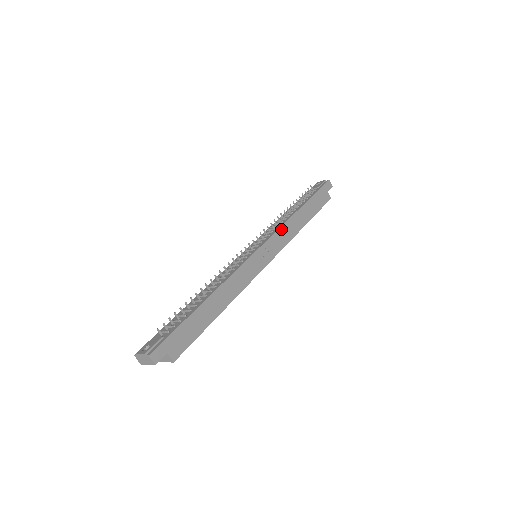
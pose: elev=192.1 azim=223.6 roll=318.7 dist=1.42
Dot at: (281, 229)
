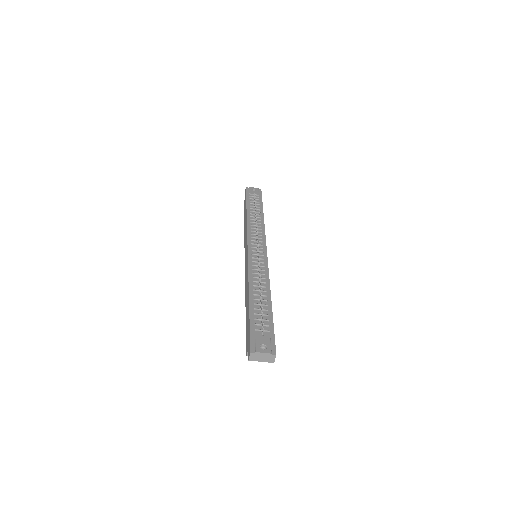
Dot at: occluded
